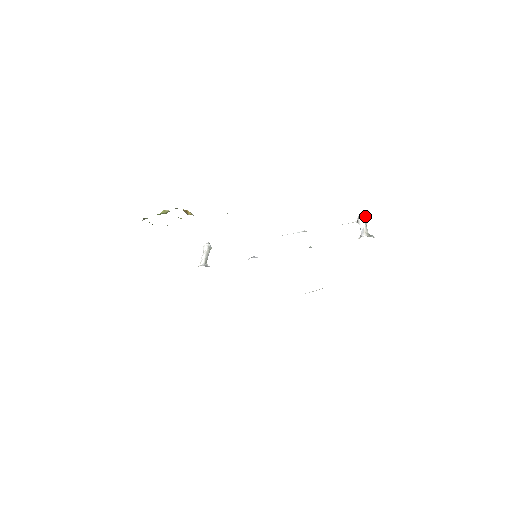
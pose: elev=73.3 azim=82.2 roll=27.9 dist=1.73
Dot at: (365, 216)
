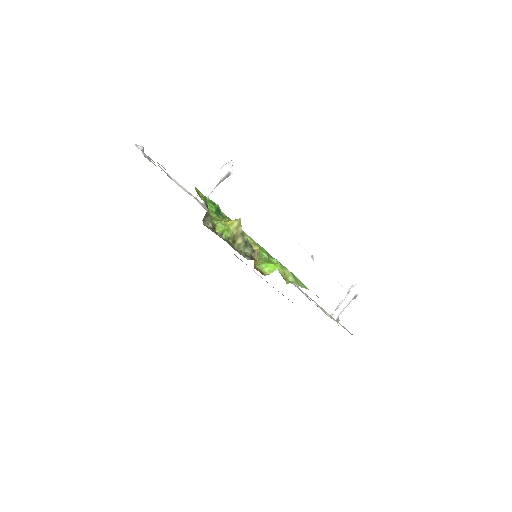
Dot at: occluded
